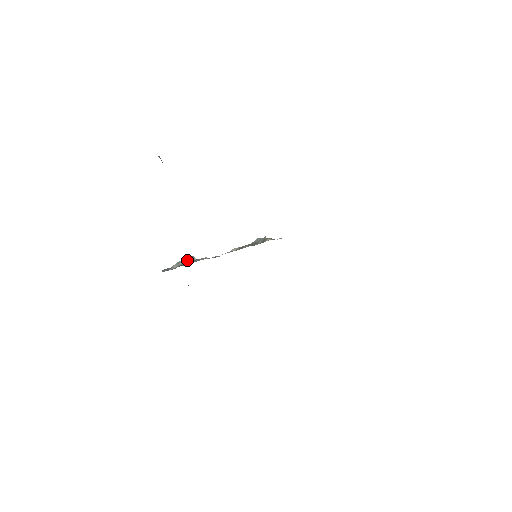
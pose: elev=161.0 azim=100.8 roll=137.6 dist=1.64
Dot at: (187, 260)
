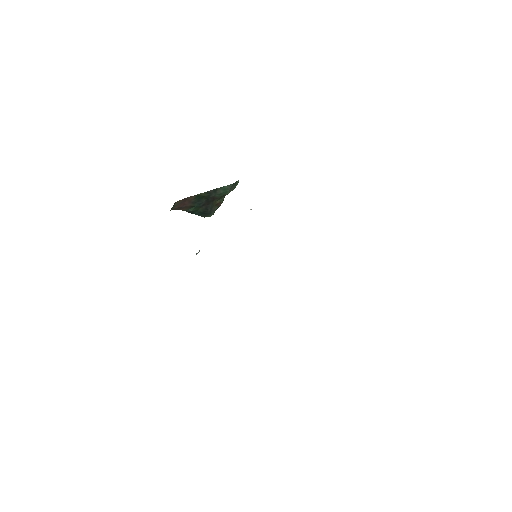
Dot at: occluded
